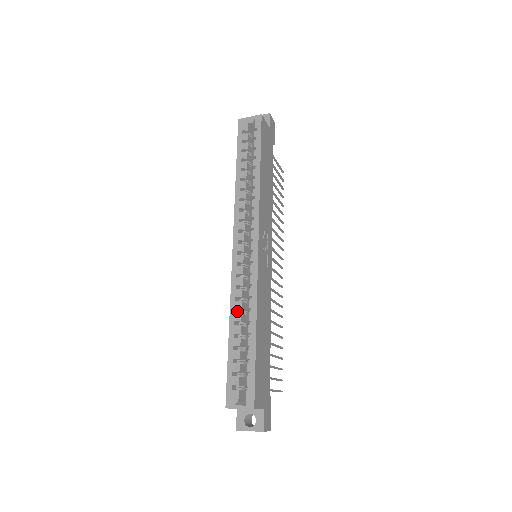
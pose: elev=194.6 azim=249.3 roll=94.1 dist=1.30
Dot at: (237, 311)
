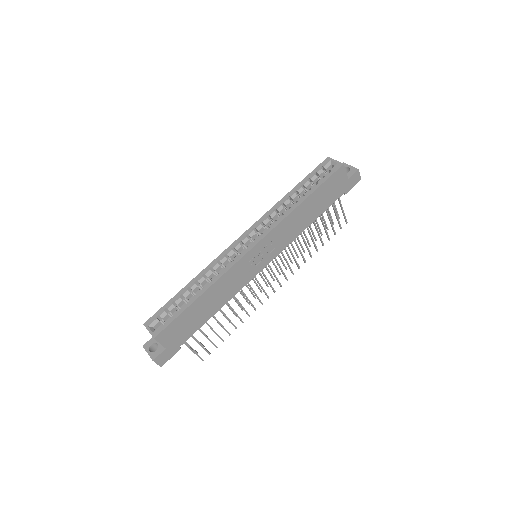
Dot at: (206, 276)
